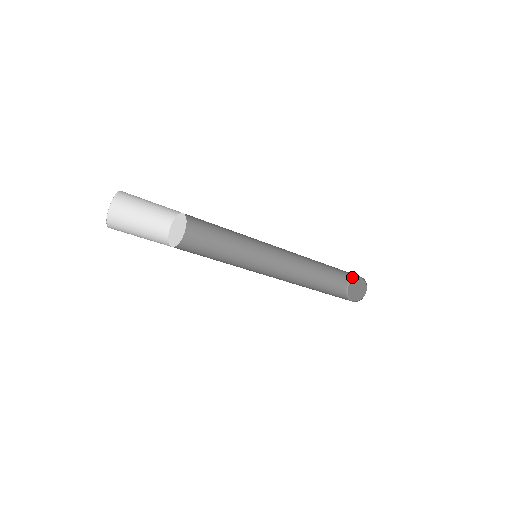
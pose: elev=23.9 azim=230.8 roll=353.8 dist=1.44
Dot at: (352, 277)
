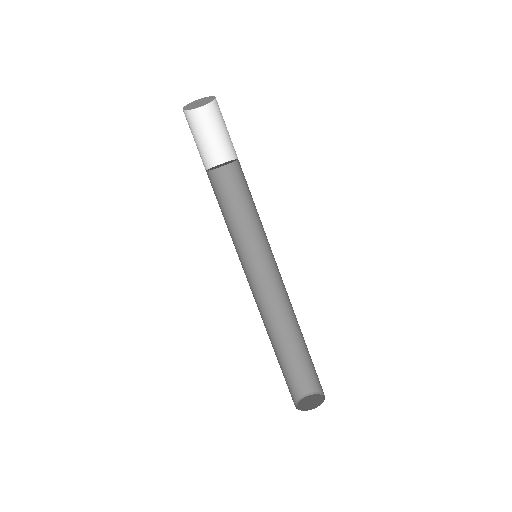
Dot at: (314, 390)
